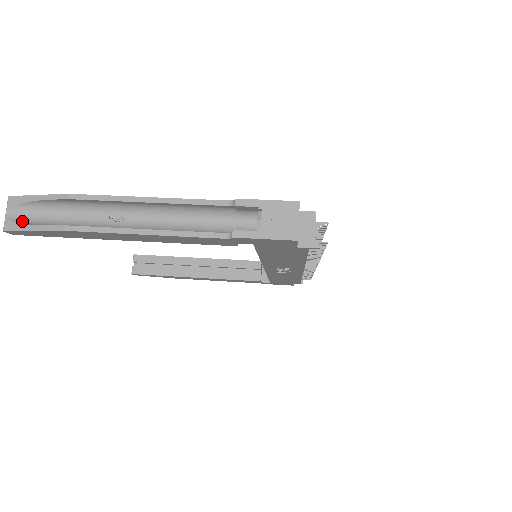
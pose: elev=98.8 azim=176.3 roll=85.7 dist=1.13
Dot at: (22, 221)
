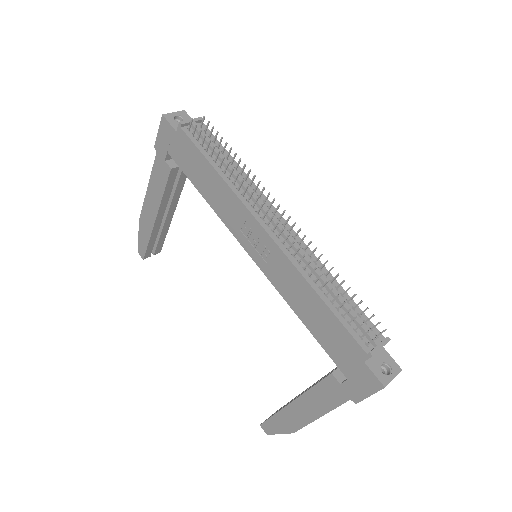
Dot at: occluded
